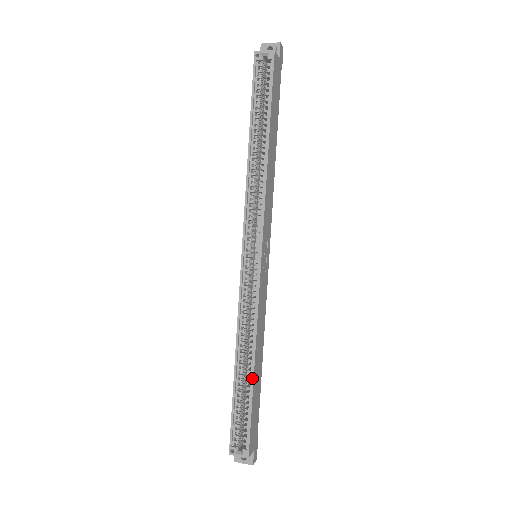
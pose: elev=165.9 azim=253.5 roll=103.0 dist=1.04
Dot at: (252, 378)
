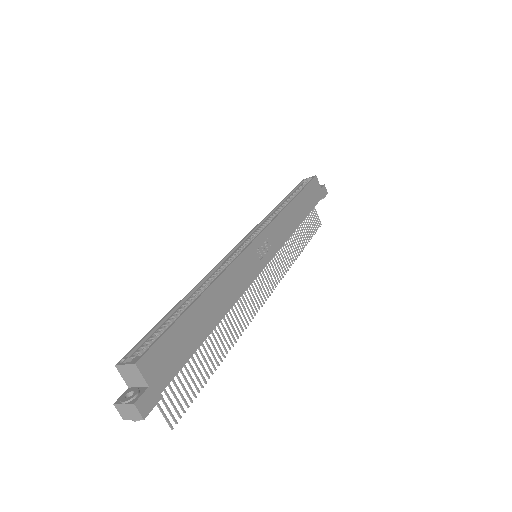
Dot at: (196, 299)
